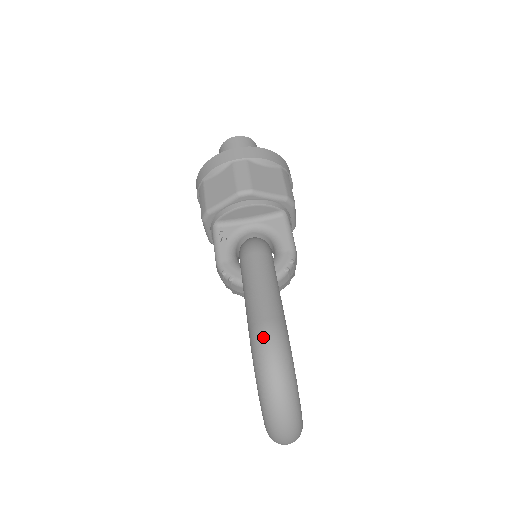
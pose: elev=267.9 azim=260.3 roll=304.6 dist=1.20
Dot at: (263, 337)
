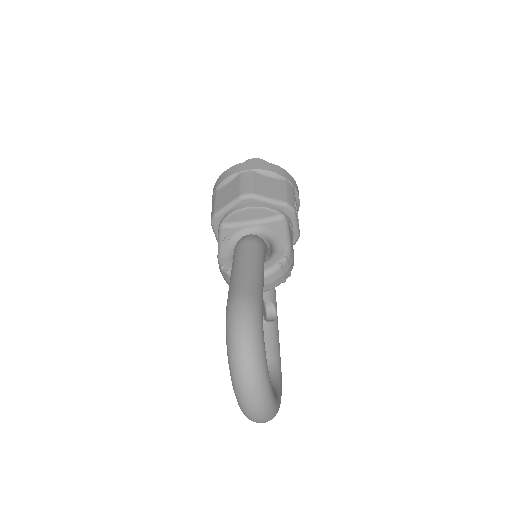
Dot at: (235, 305)
